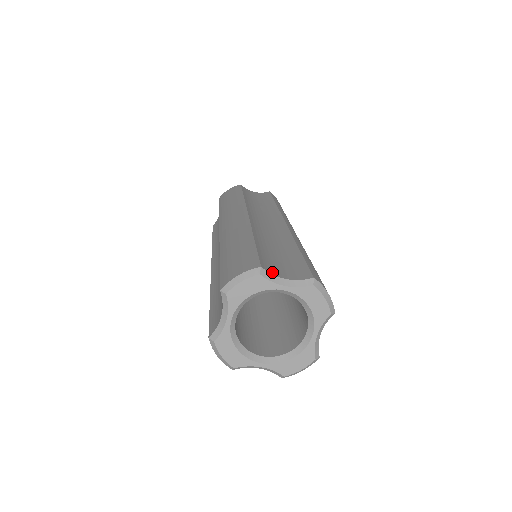
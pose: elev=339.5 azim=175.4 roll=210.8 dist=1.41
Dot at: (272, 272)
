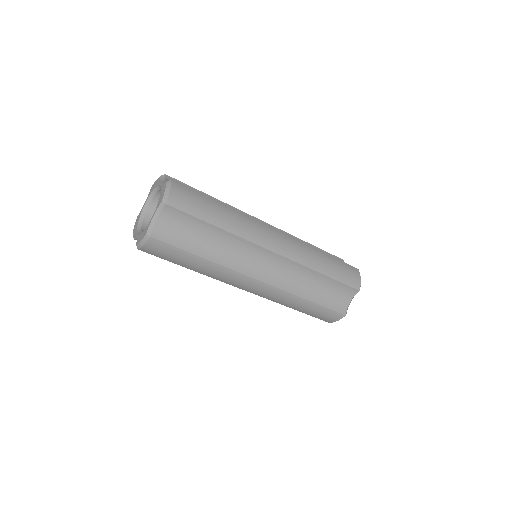
Dot at: (168, 180)
